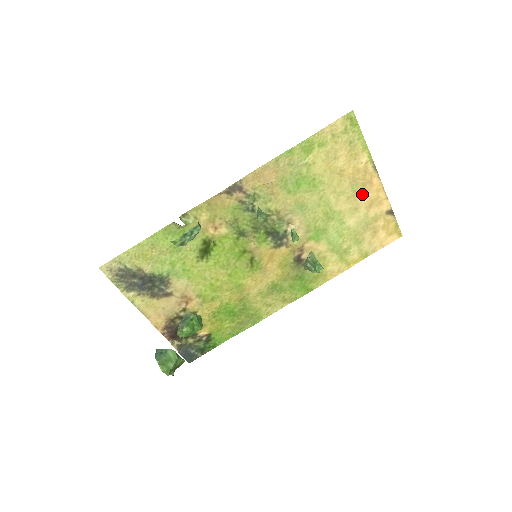
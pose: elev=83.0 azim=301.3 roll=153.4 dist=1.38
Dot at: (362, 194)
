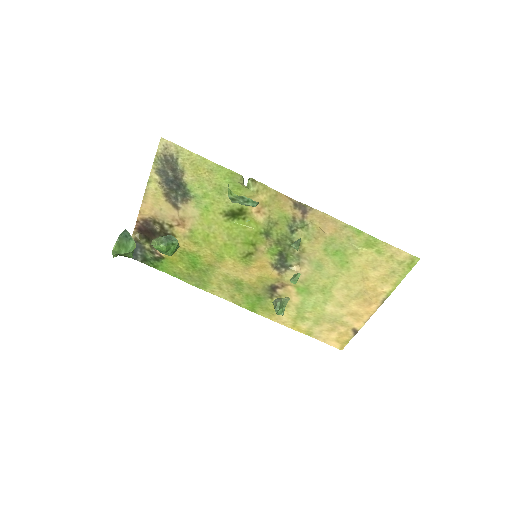
Dot at: (357, 303)
